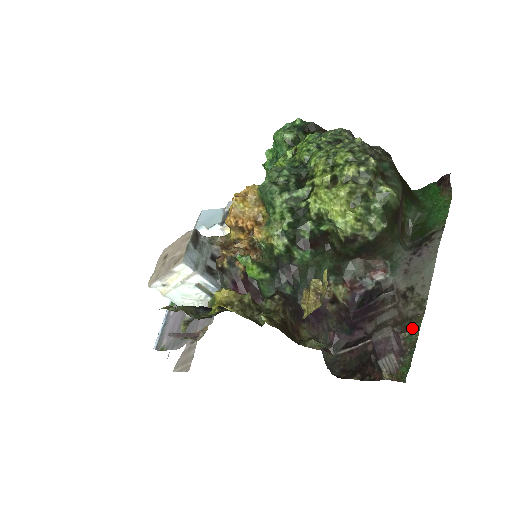
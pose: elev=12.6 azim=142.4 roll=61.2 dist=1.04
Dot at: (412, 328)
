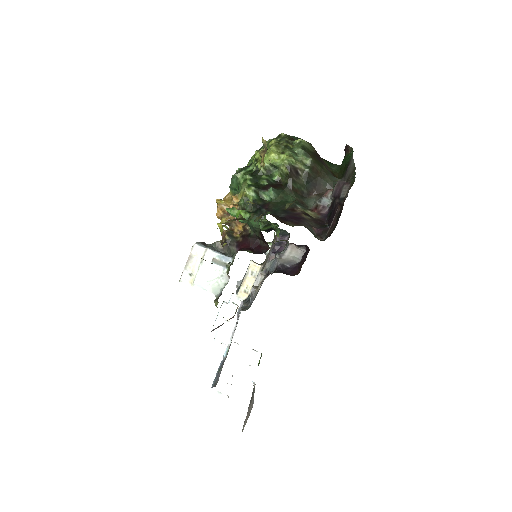
Dot at: (352, 176)
